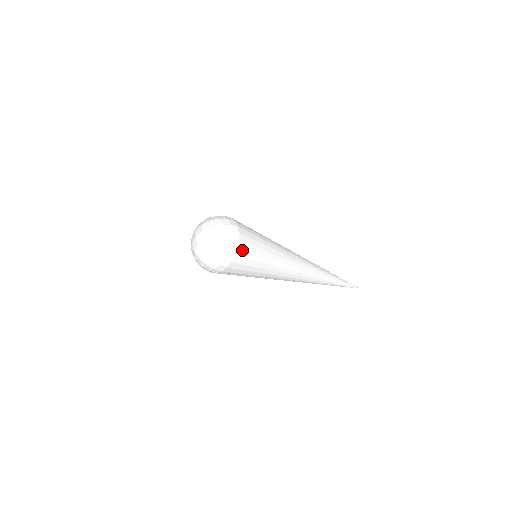
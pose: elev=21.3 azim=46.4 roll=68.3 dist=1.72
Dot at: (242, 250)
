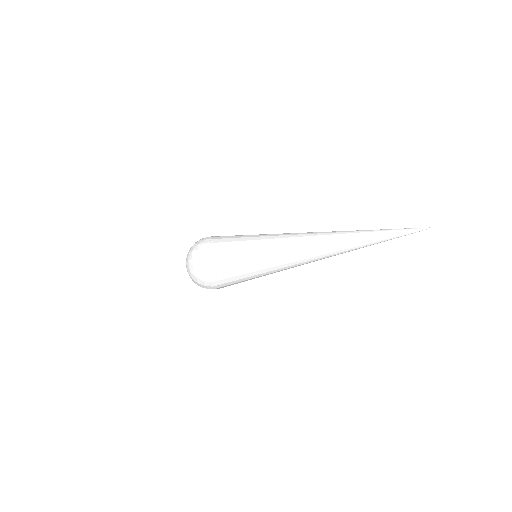
Dot at: (213, 240)
